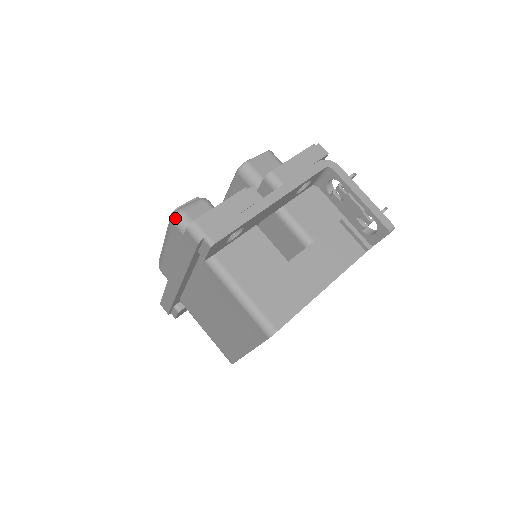
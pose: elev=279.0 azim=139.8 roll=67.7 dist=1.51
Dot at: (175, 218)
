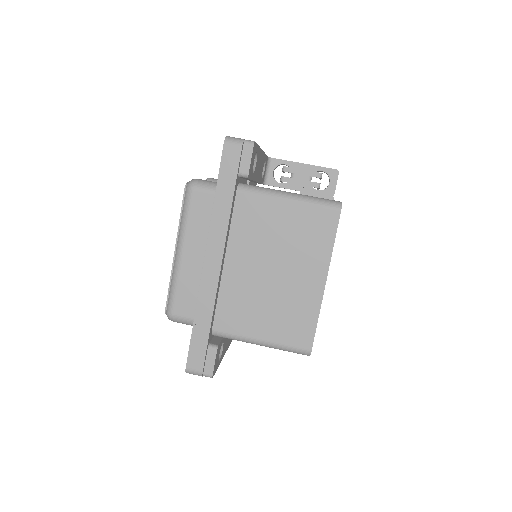
Dot at: (193, 183)
